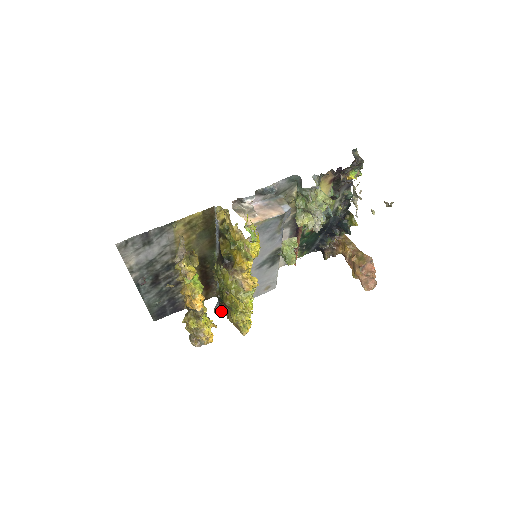
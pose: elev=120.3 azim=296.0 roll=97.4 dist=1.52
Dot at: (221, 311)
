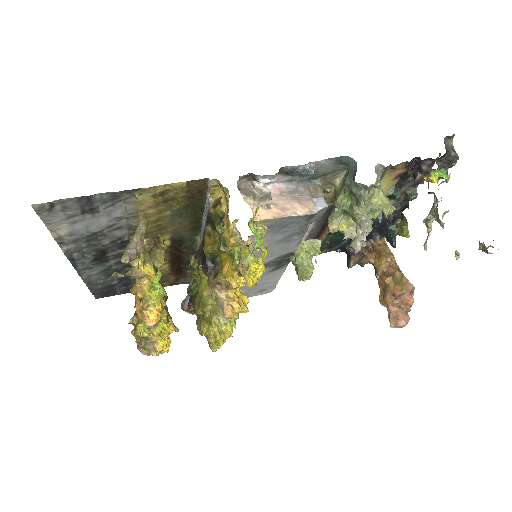
Dot at: (190, 310)
